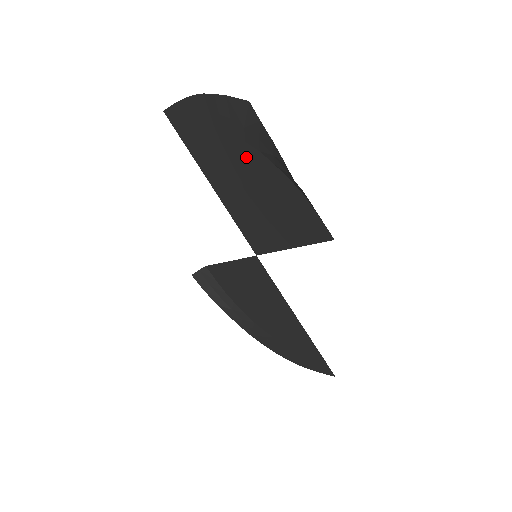
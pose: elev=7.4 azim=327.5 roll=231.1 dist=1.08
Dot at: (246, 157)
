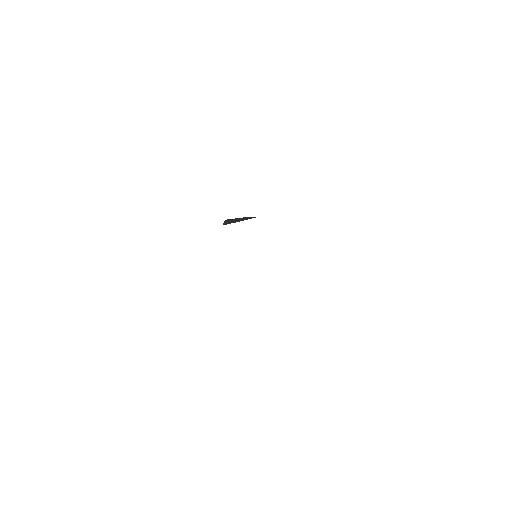
Dot at: occluded
